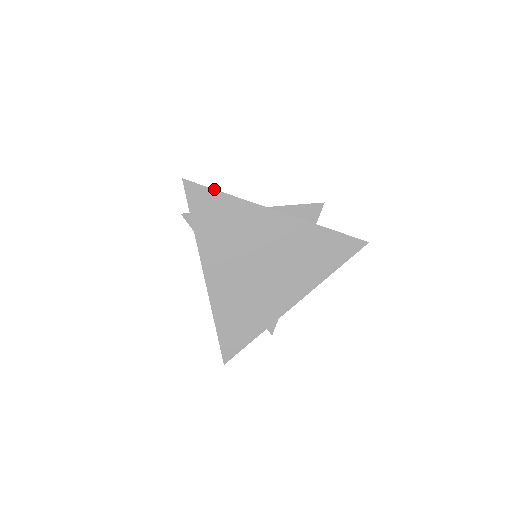
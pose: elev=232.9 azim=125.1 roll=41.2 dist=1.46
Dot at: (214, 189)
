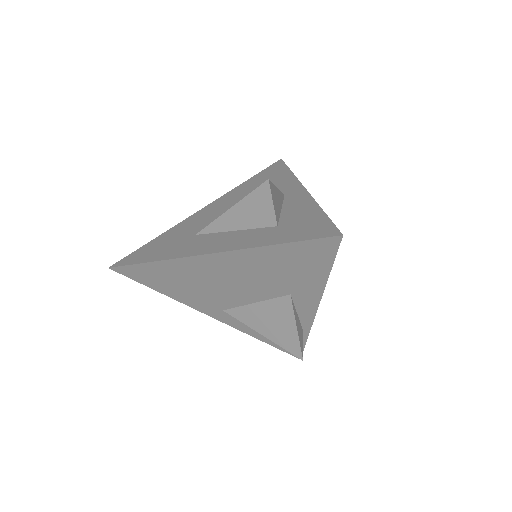
Dot at: (137, 264)
